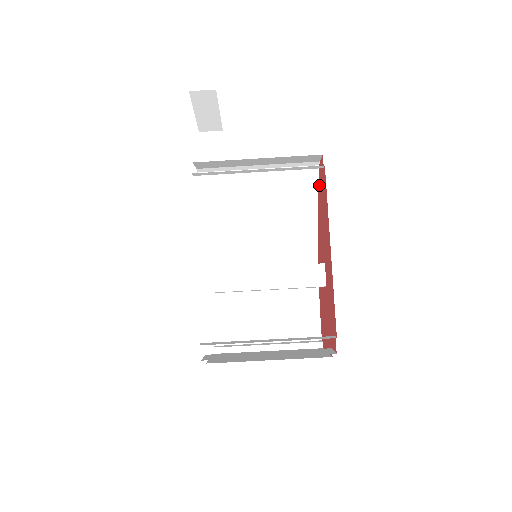
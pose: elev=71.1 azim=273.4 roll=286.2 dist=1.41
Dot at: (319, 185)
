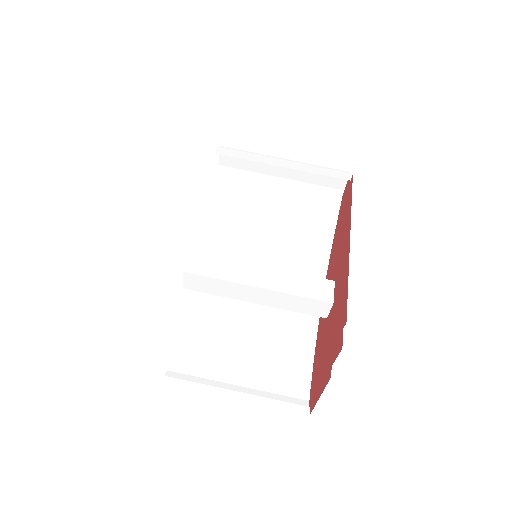
Dot at: (339, 216)
